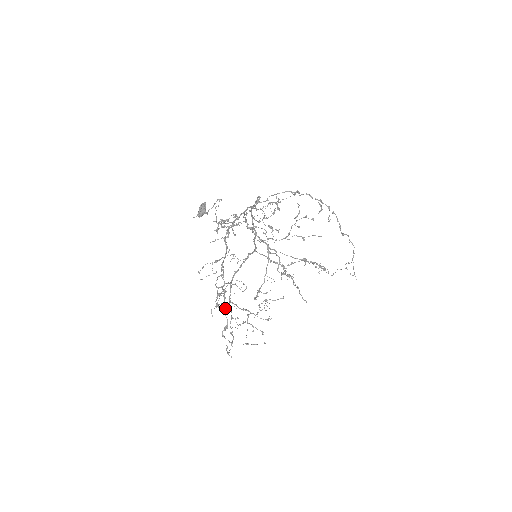
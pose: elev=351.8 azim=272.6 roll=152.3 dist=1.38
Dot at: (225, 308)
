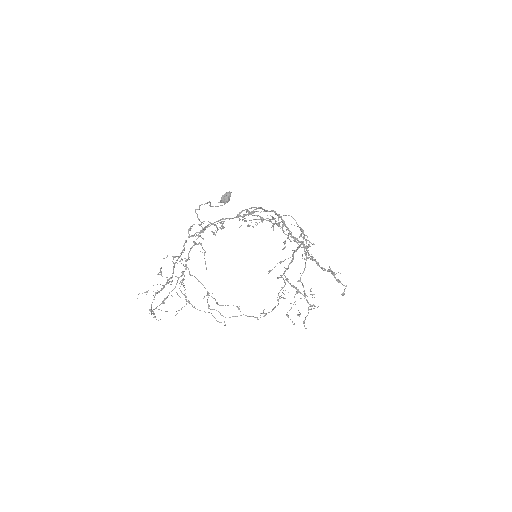
Dot at: occluded
